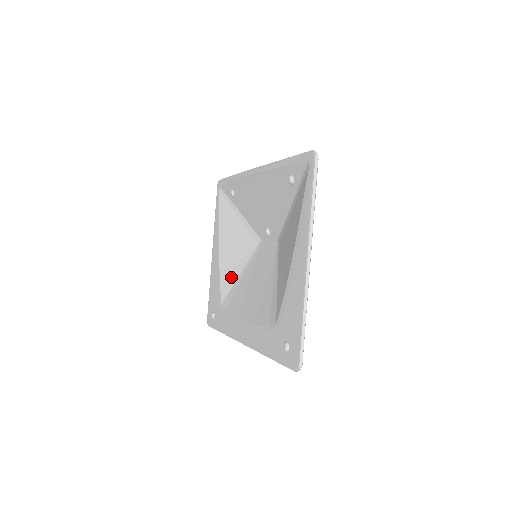
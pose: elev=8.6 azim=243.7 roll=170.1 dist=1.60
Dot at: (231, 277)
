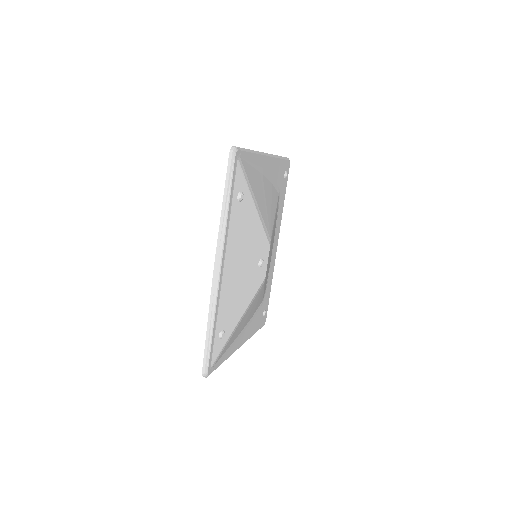
Dot at: occluded
